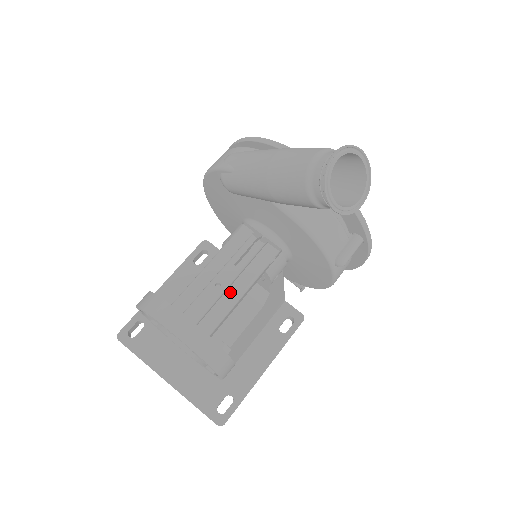
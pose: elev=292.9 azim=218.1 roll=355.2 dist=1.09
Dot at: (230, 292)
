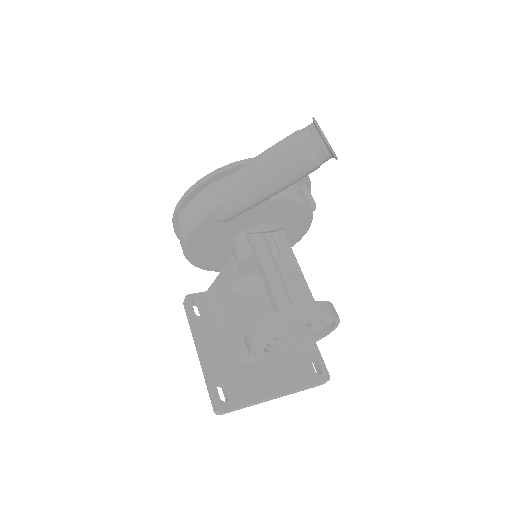
Dot at: (295, 274)
